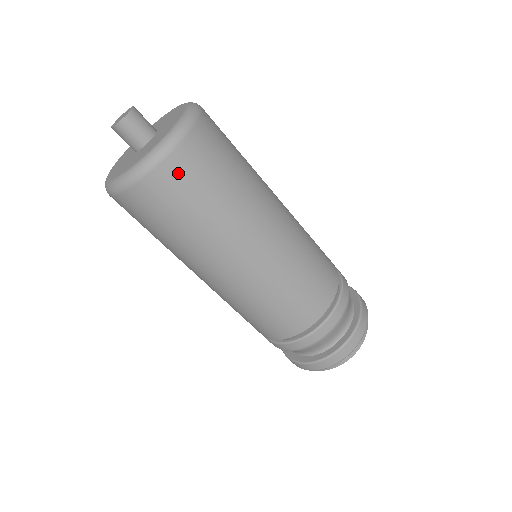
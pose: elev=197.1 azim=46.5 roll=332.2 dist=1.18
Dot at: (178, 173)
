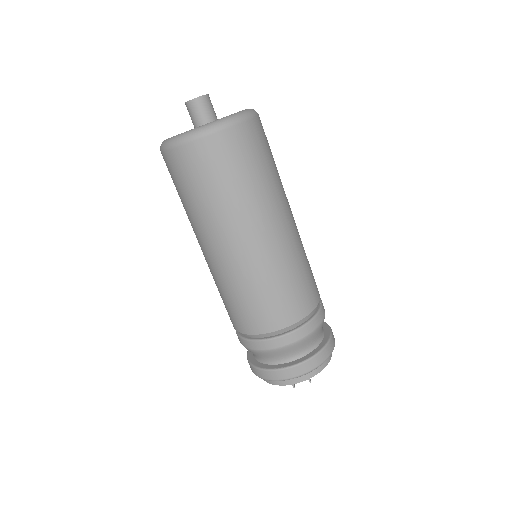
Dot at: (251, 136)
